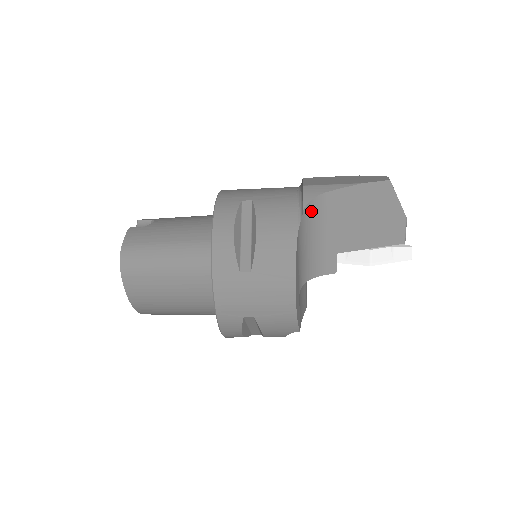
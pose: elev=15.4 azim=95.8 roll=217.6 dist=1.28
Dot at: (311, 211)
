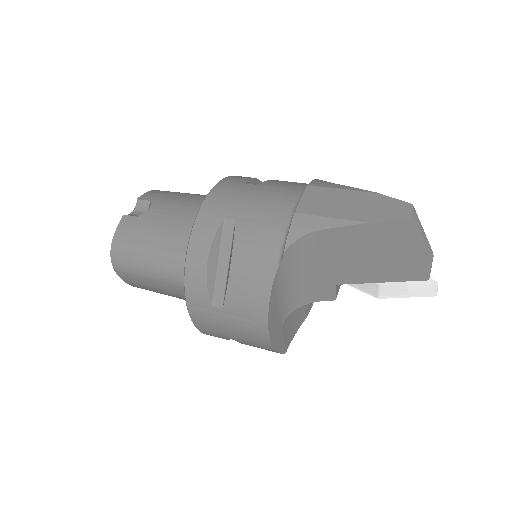
Dot at: (297, 250)
